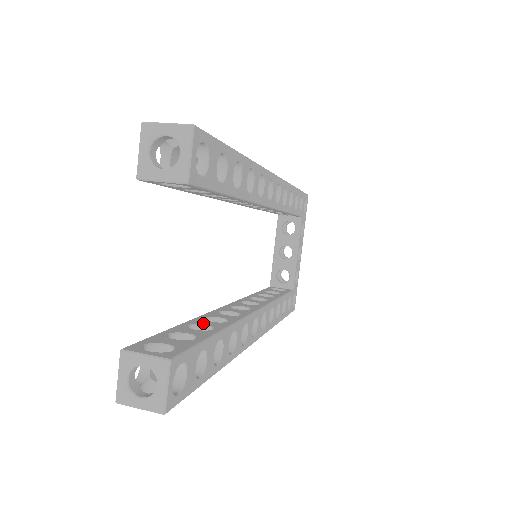
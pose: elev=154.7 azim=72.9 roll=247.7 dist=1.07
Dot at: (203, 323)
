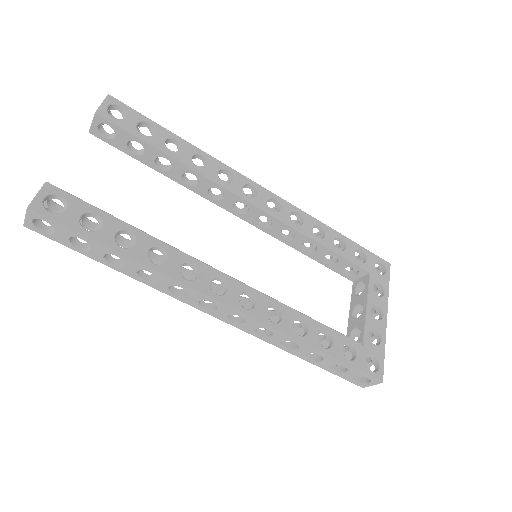
Dot at: occluded
